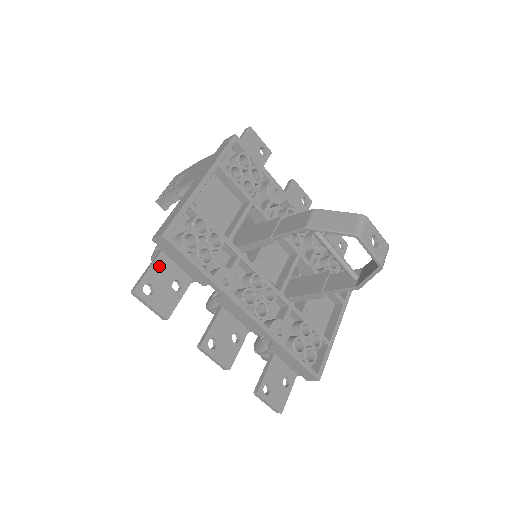
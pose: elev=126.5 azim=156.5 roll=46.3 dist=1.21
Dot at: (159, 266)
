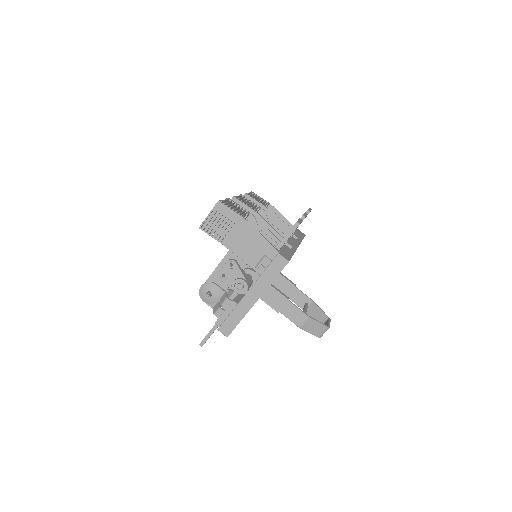
Dot at: occluded
